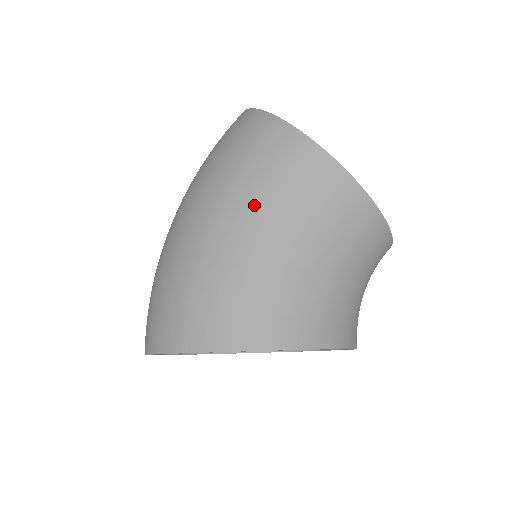
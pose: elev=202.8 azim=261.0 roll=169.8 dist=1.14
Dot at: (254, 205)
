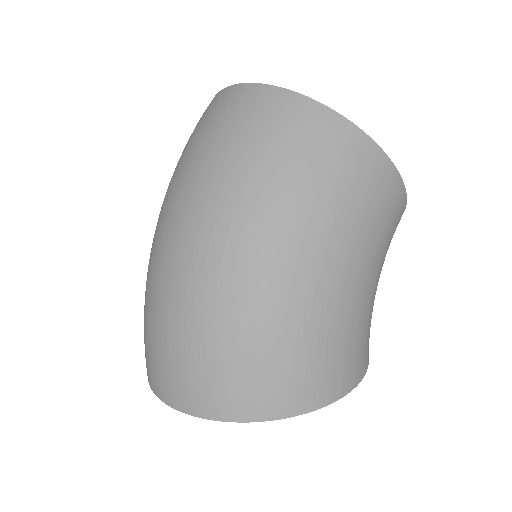
Dot at: (356, 247)
